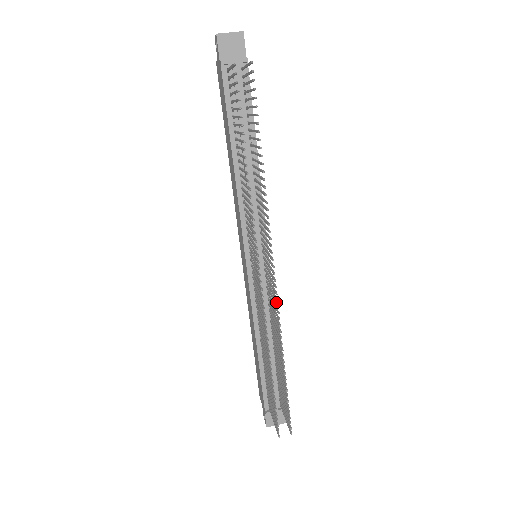
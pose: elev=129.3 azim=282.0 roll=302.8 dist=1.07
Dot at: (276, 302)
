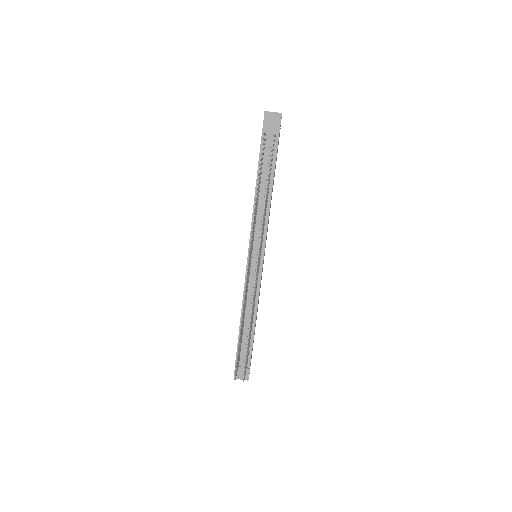
Dot at: occluded
